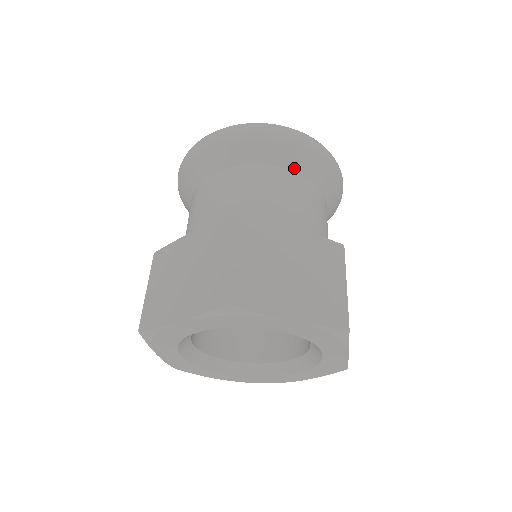
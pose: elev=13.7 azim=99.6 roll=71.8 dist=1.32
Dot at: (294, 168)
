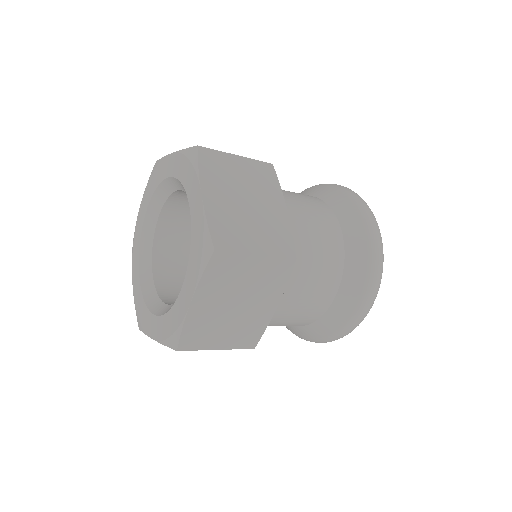
Dot at: (311, 195)
